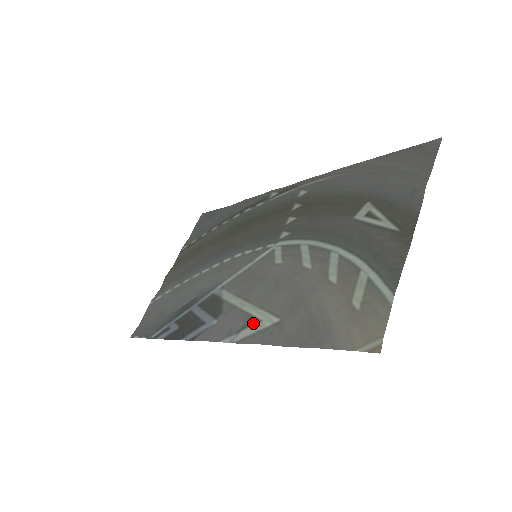
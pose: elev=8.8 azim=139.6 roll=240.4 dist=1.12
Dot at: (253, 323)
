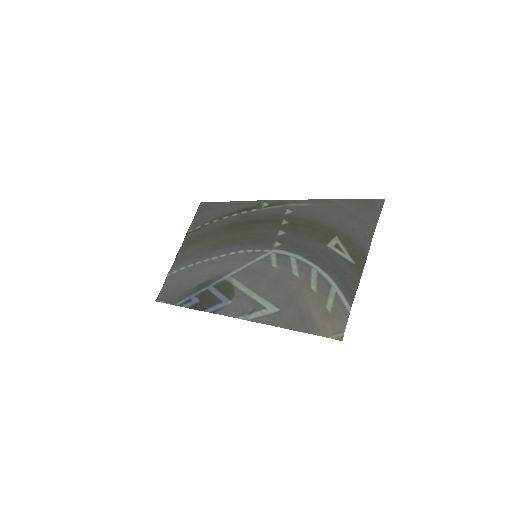
Dot at: (260, 309)
